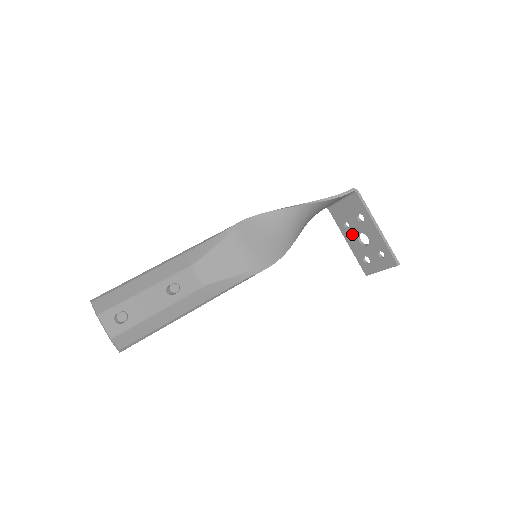
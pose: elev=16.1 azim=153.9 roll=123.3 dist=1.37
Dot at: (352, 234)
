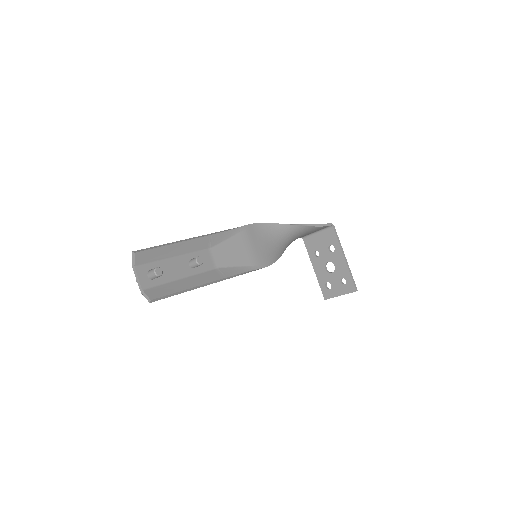
Dot at: (320, 262)
